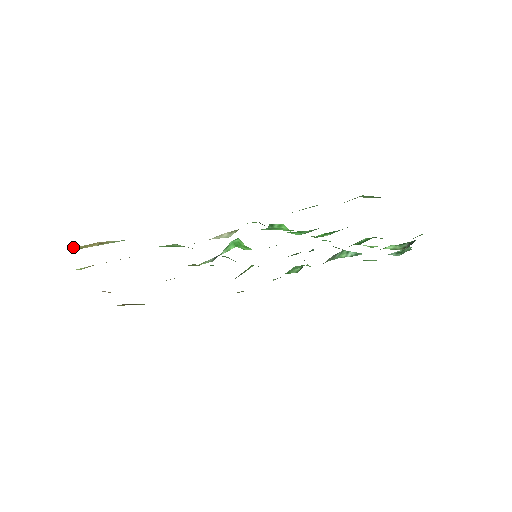
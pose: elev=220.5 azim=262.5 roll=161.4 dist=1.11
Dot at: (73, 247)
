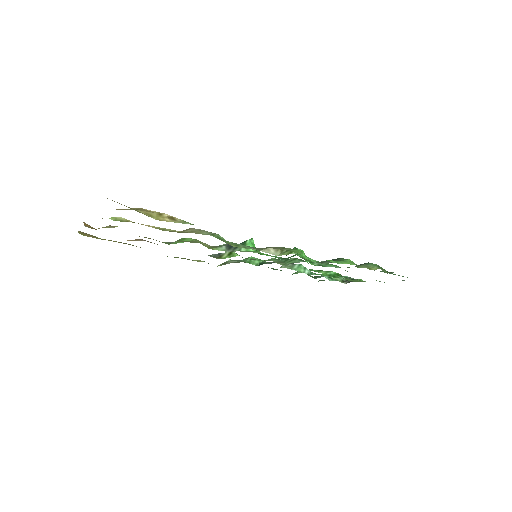
Dot at: (144, 212)
